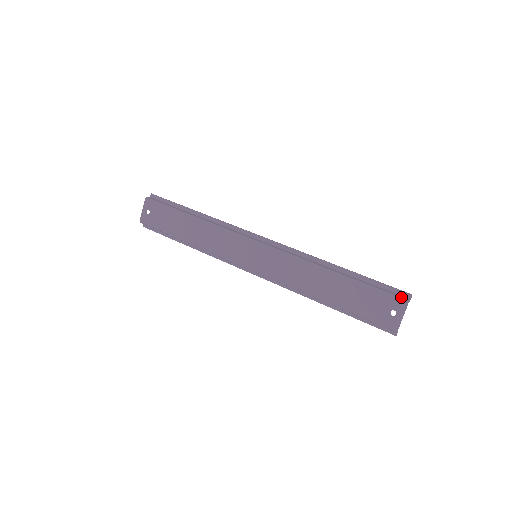
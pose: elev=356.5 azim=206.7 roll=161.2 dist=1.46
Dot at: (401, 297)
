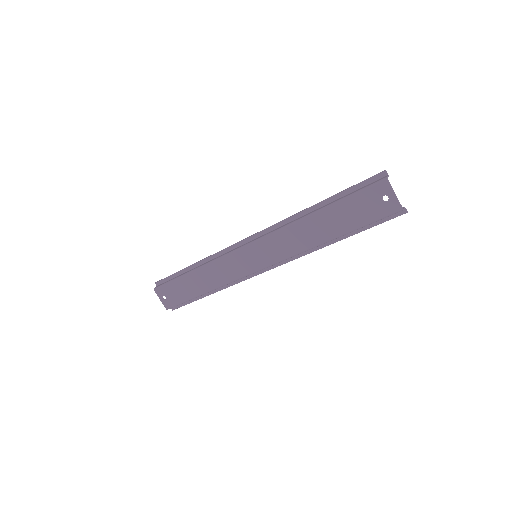
Dot at: (378, 181)
